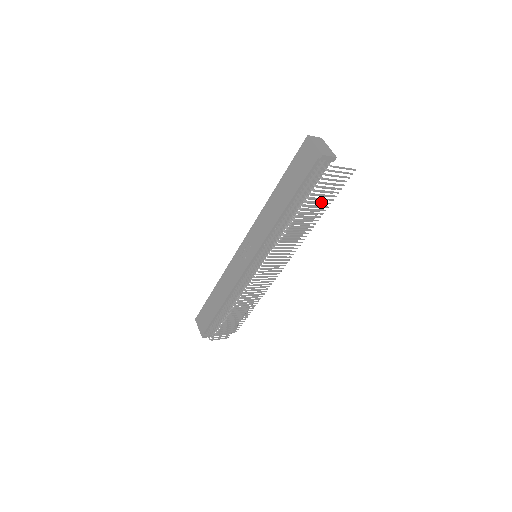
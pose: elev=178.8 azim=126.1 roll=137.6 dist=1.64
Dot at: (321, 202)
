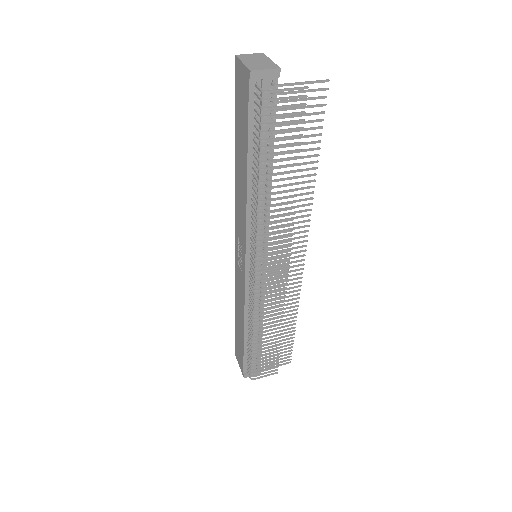
Dot at: occluded
